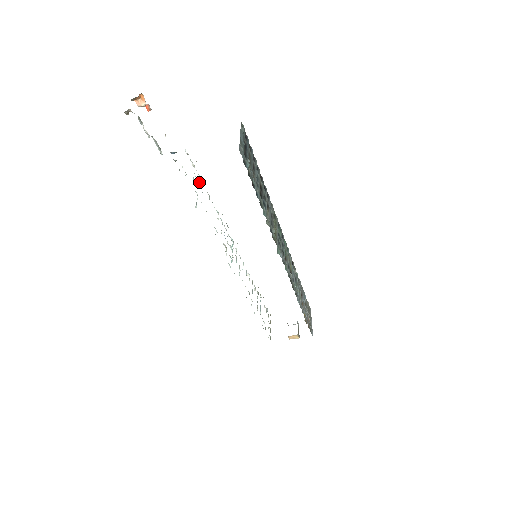
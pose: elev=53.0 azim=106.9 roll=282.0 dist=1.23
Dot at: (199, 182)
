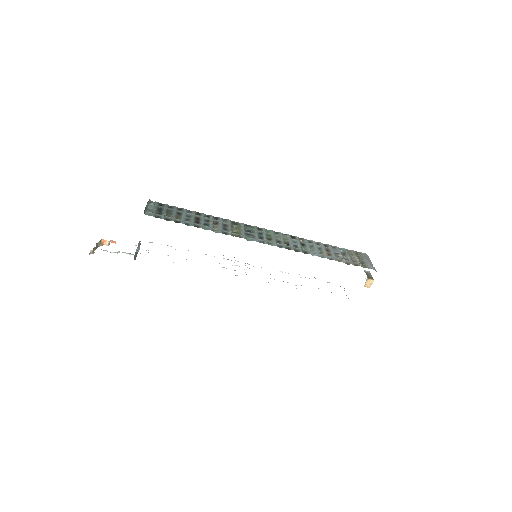
Dot at: occluded
